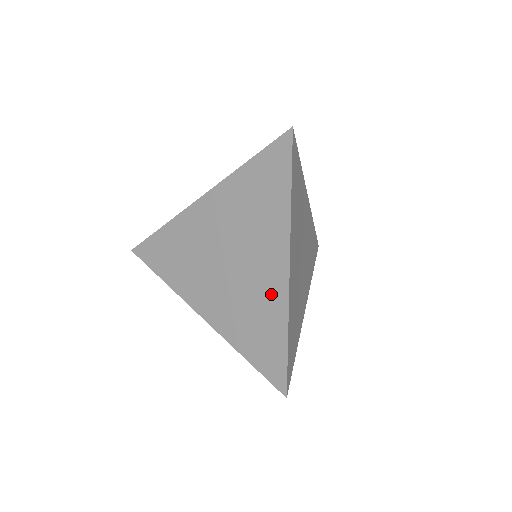
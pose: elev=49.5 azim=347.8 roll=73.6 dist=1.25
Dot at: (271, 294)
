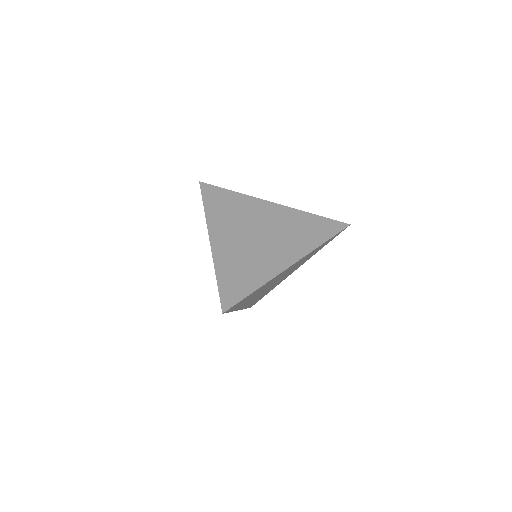
Dot at: (269, 266)
